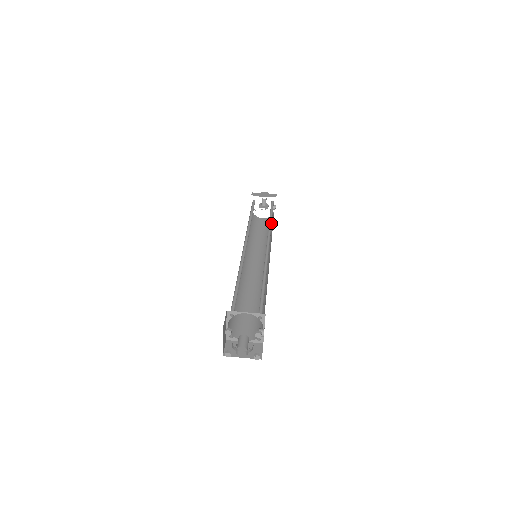
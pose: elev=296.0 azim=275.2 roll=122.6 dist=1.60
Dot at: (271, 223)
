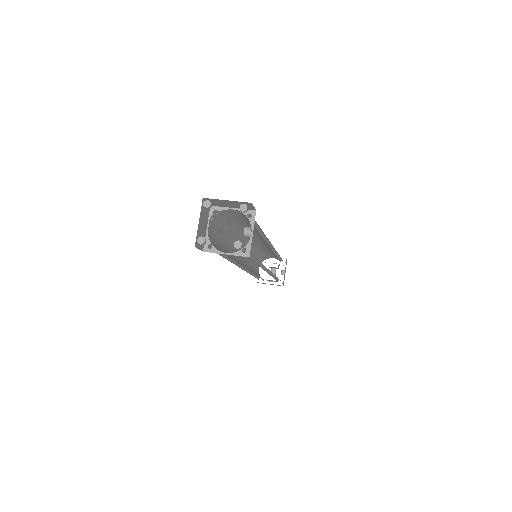
Dot at: occluded
